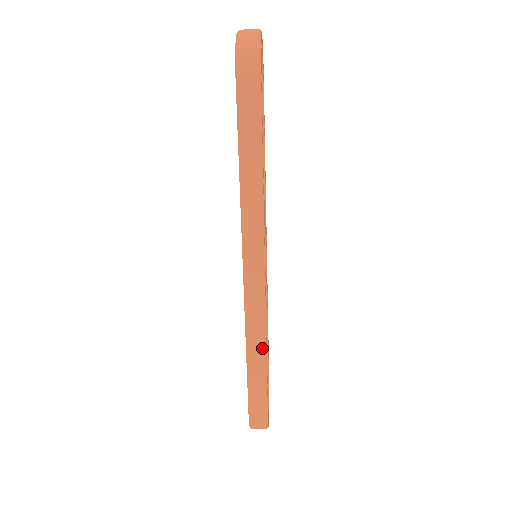
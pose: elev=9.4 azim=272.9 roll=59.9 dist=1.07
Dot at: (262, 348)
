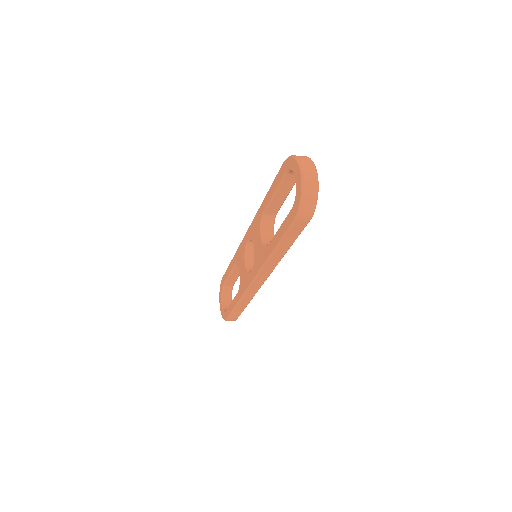
Dot at: (248, 302)
